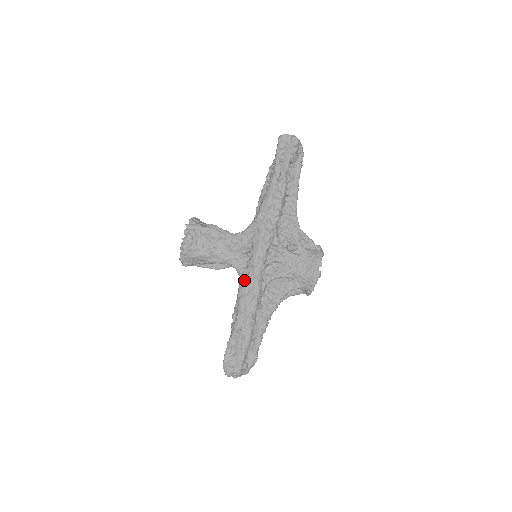
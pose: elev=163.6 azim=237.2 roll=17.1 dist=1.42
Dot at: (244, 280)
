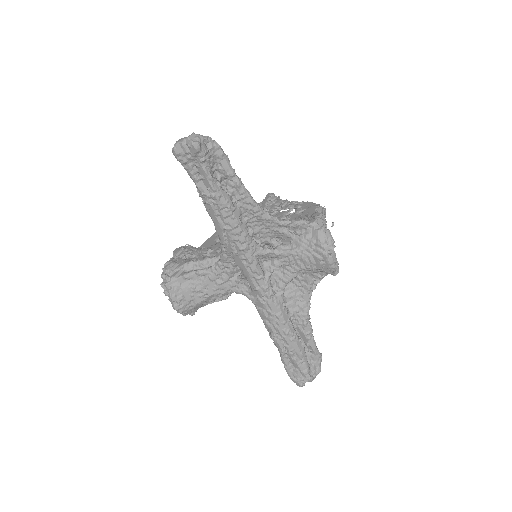
Dot at: (256, 304)
